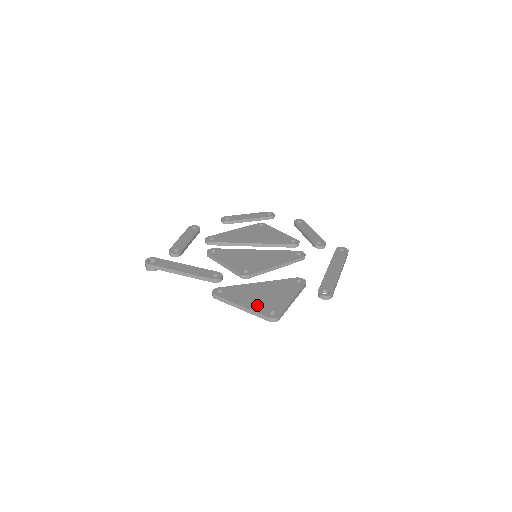
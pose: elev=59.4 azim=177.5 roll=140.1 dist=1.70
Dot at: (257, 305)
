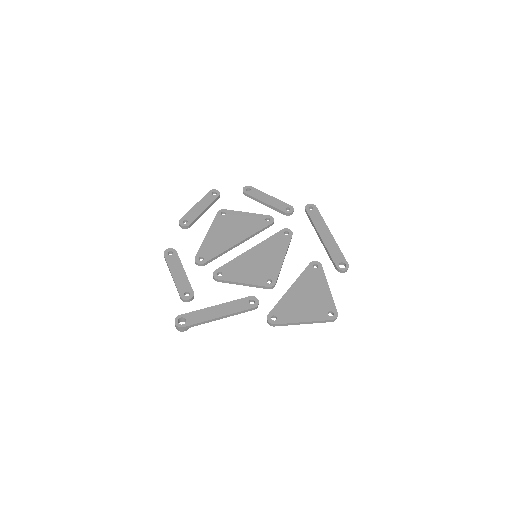
Dot at: (313, 313)
